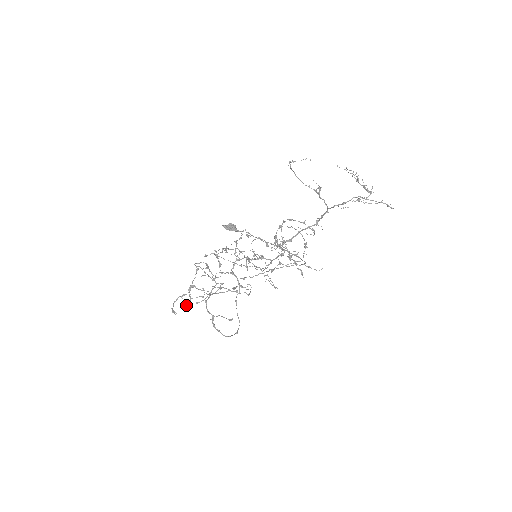
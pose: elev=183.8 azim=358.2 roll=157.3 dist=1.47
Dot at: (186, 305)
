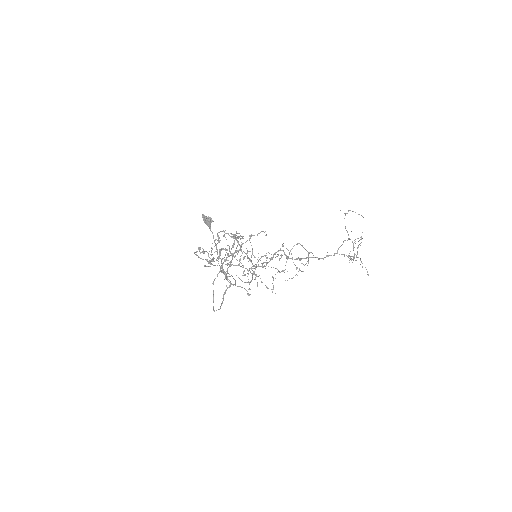
Dot at: occluded
